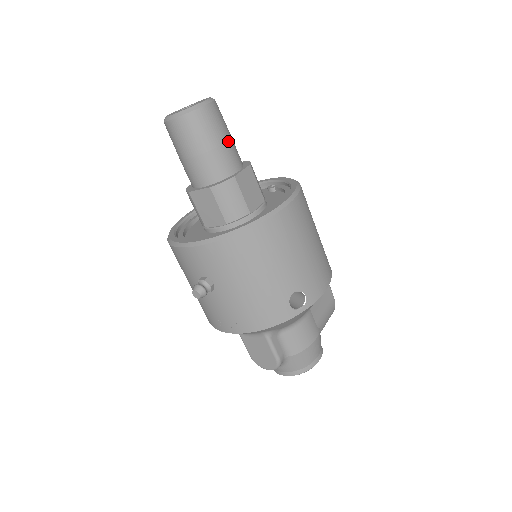
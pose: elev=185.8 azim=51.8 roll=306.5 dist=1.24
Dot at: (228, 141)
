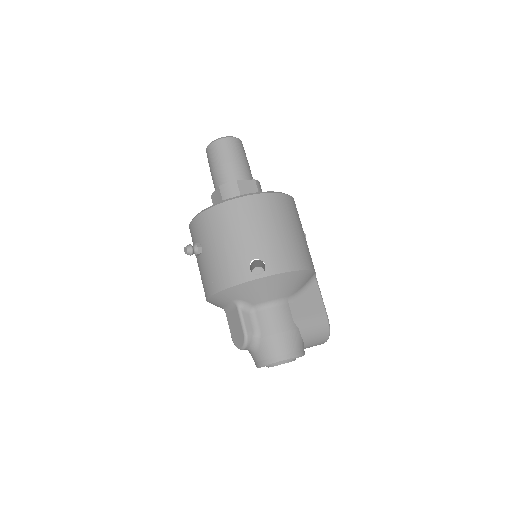
Dot at: (241, 162)
